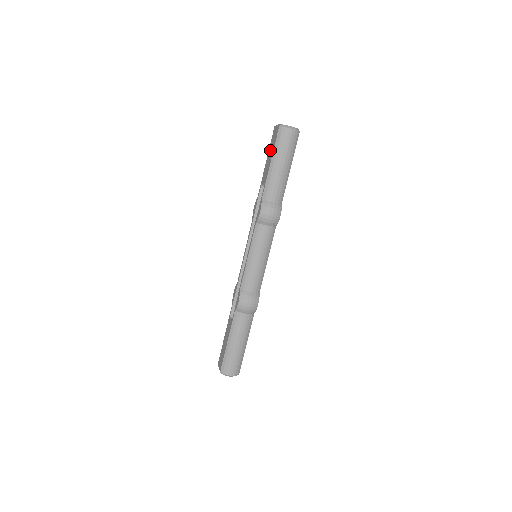
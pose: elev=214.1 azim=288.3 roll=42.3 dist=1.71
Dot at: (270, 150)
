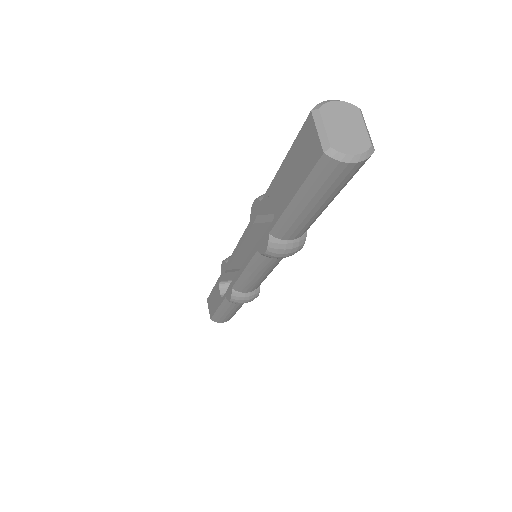
Dot at: (293, 161)
